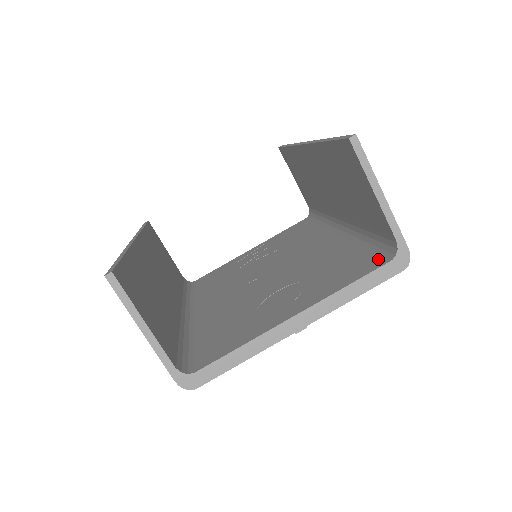
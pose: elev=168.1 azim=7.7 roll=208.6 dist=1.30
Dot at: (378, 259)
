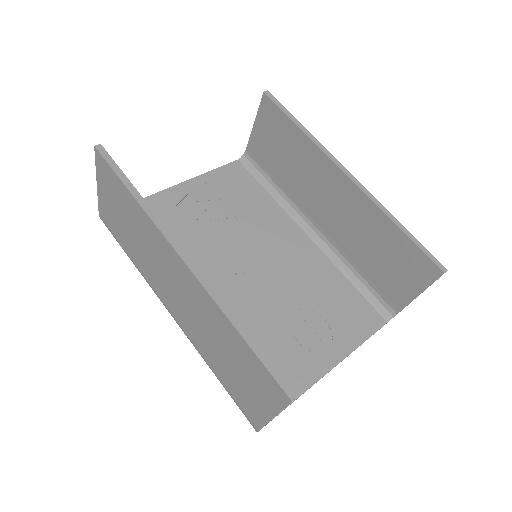
Dot at: (375, 315)
